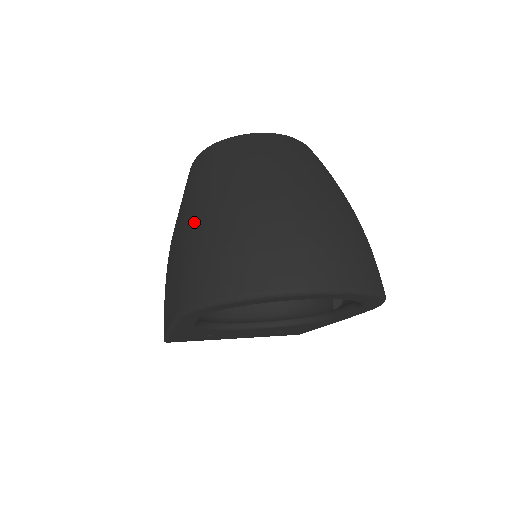
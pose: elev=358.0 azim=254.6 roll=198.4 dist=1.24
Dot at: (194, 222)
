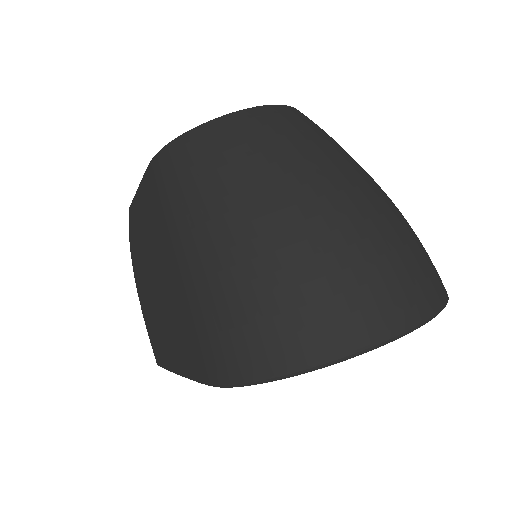
Dot at: (199, 262)
